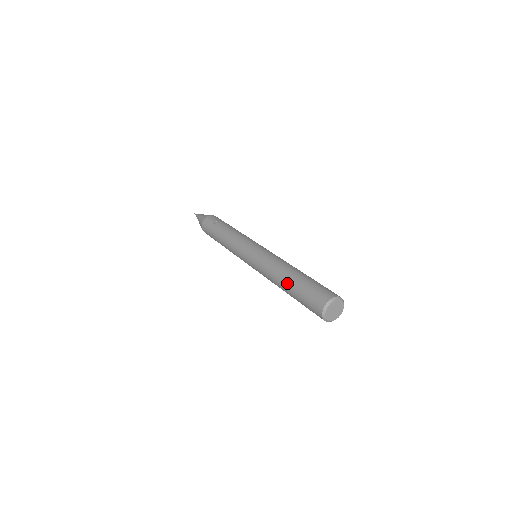
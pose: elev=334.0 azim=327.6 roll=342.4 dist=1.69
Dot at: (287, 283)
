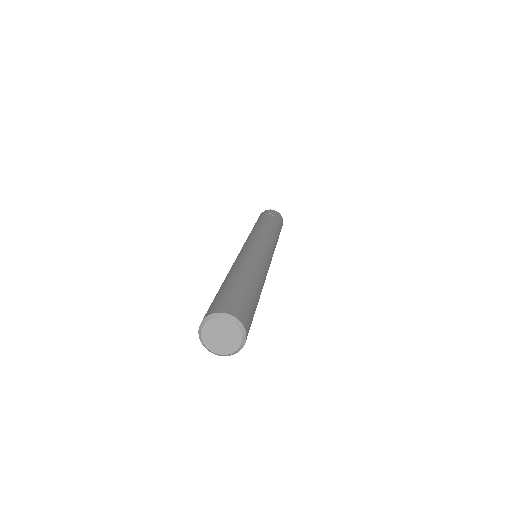
Dot at: (227, 278)
